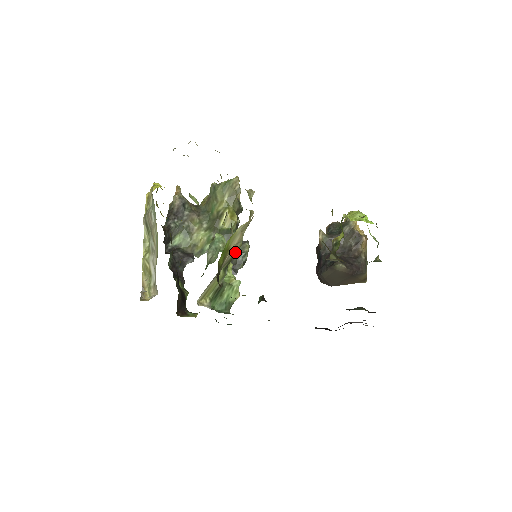
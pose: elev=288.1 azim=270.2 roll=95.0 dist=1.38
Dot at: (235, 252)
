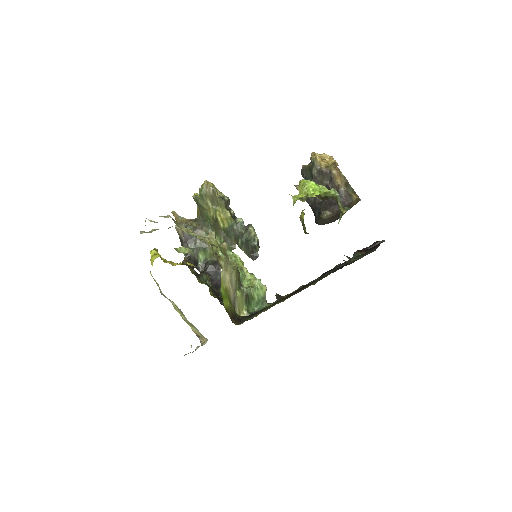
Dot at: (235, 277)
